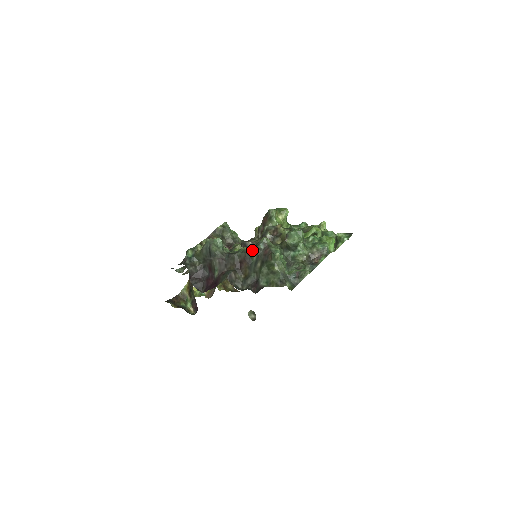
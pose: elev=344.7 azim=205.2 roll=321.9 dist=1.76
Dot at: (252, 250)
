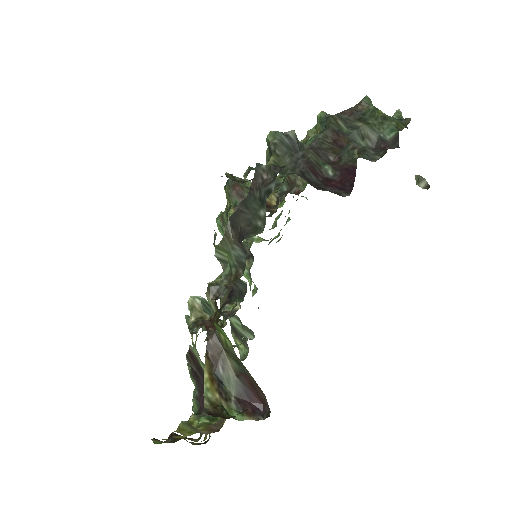
Dot at: (332, 119)
